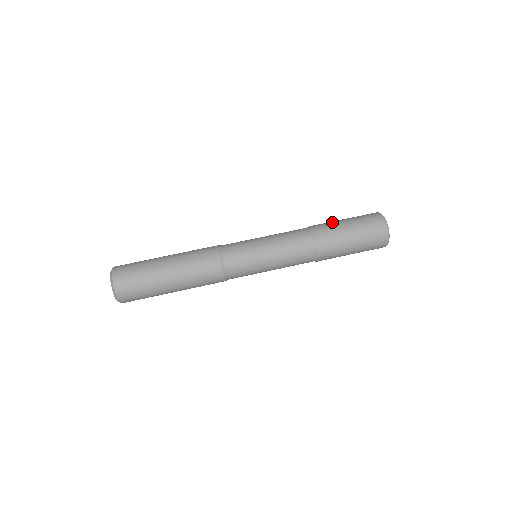
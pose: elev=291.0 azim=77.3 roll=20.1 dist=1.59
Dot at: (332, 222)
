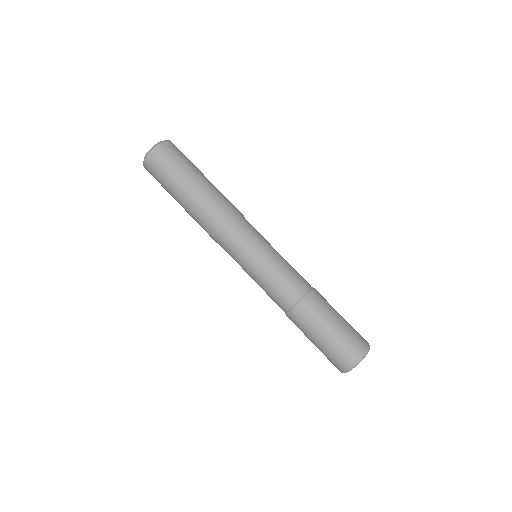
Dot at: (323, 315)
